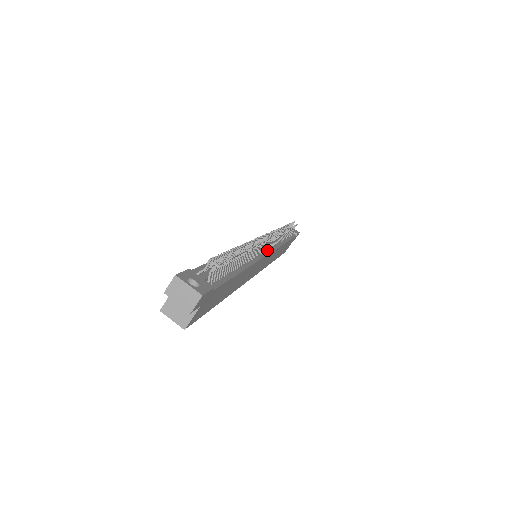
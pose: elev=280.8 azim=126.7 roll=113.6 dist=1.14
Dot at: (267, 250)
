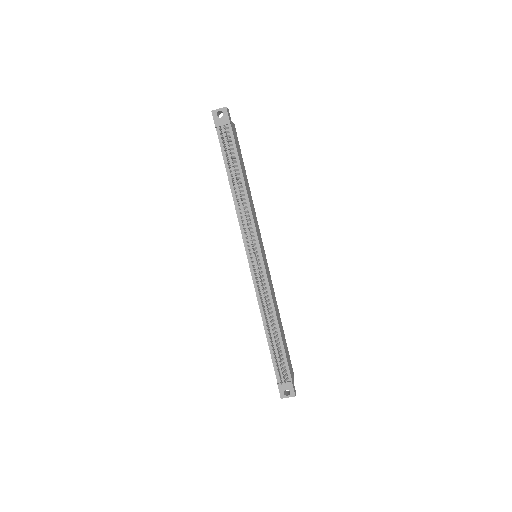
Dot at: (258, 255)
